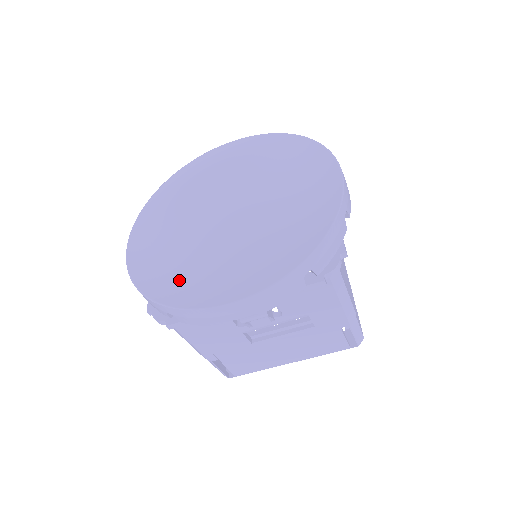
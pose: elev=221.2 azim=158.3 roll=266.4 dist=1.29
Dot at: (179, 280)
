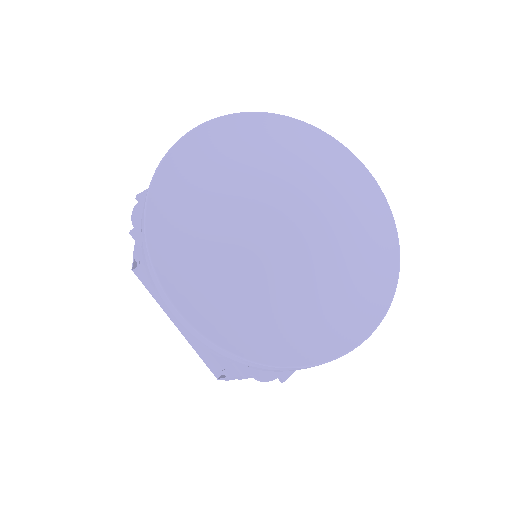
Dot at: (180, 230)
